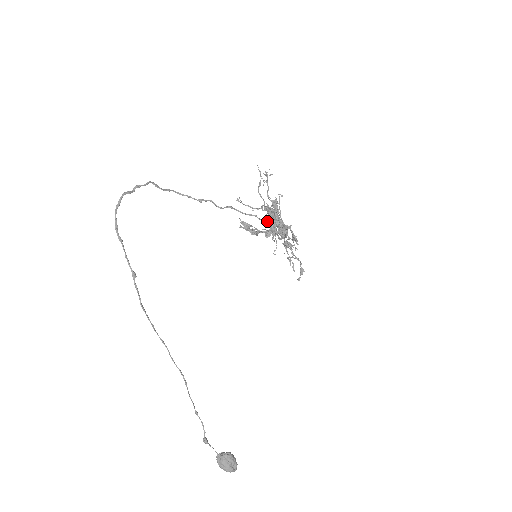
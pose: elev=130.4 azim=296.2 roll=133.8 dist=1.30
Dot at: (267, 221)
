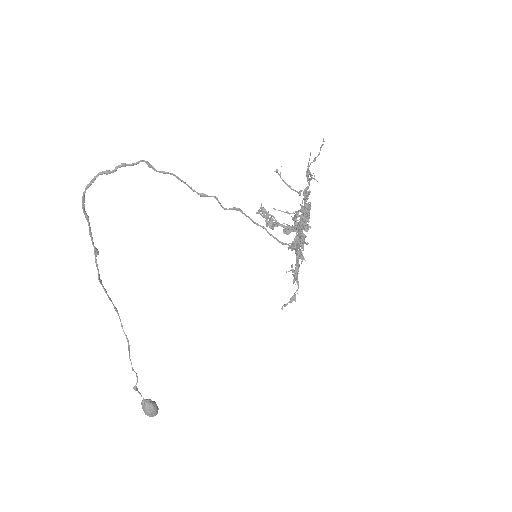
Dot at: occluded
